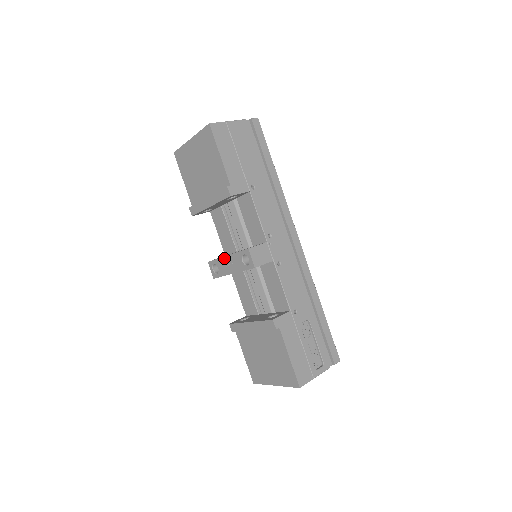
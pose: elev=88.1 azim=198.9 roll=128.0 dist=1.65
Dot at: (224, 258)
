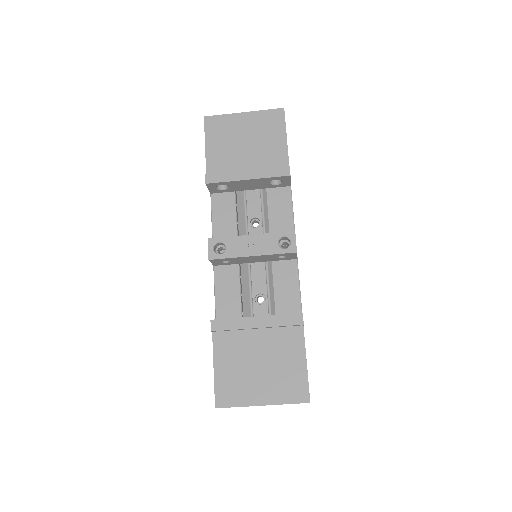
Dot at: (245, 237)
